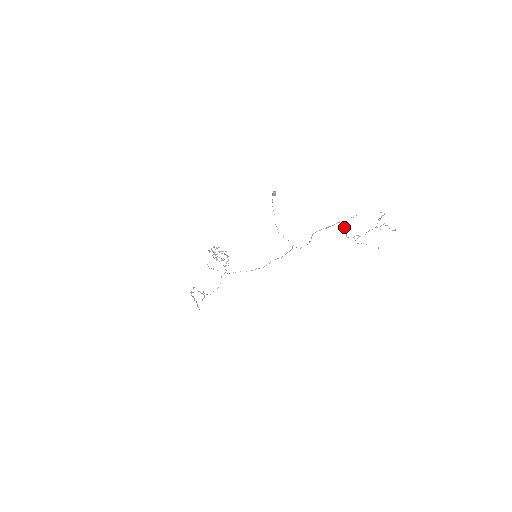
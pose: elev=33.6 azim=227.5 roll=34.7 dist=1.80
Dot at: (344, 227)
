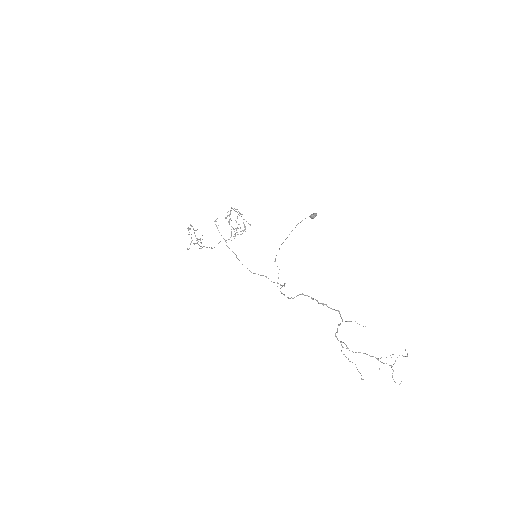
Dot at: occluded
